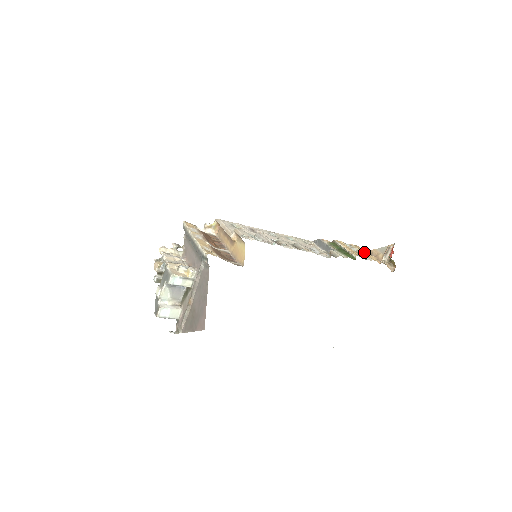
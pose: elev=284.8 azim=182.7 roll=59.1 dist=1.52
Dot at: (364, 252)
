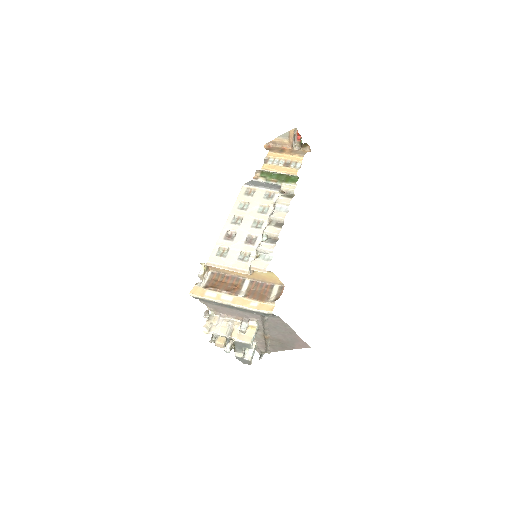
Dot at: (285, 157)
